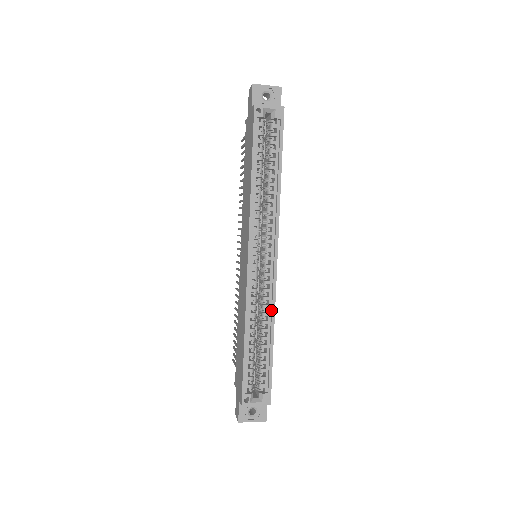
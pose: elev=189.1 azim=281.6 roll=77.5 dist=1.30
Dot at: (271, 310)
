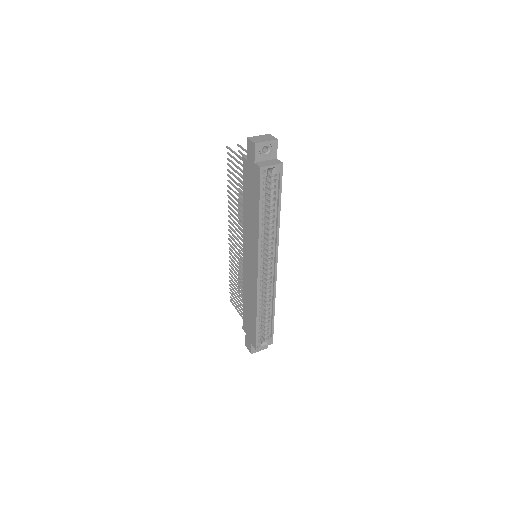
Dot at: (273, 295)
